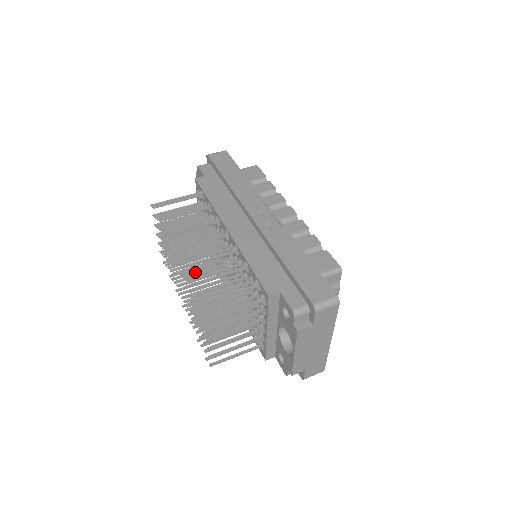
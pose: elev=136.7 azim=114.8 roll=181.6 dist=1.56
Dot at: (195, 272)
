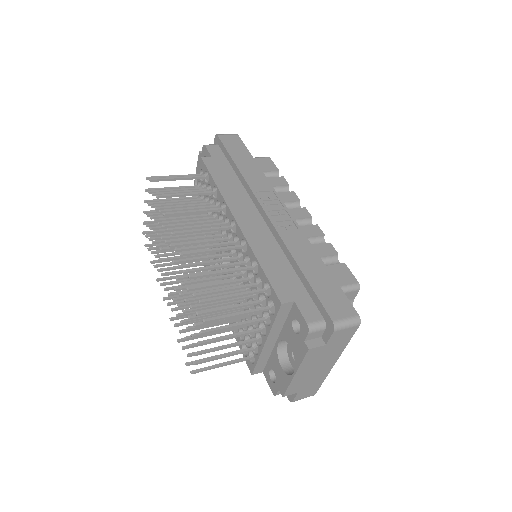
Dot at: occluded
